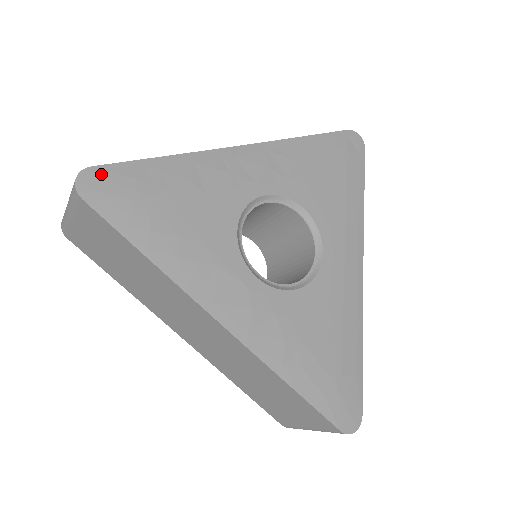
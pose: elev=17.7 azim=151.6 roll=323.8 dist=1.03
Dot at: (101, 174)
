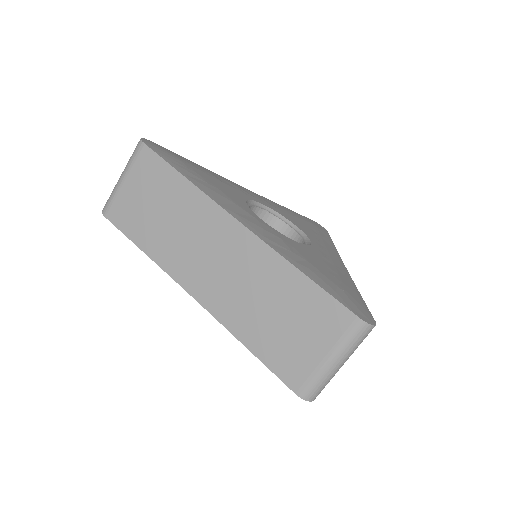
Dot at: (156, 145)
